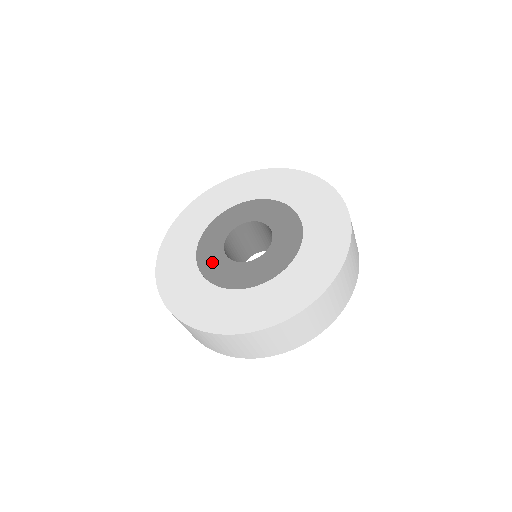
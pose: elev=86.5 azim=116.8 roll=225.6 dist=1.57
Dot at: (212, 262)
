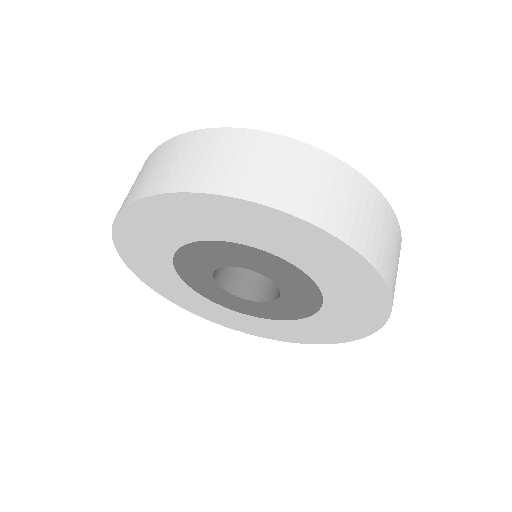
Dot at: occluded
